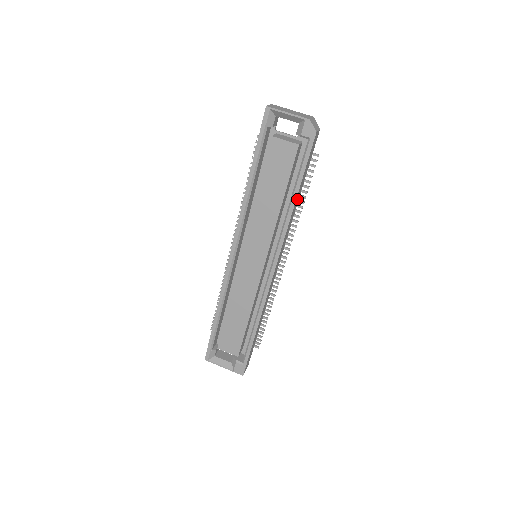
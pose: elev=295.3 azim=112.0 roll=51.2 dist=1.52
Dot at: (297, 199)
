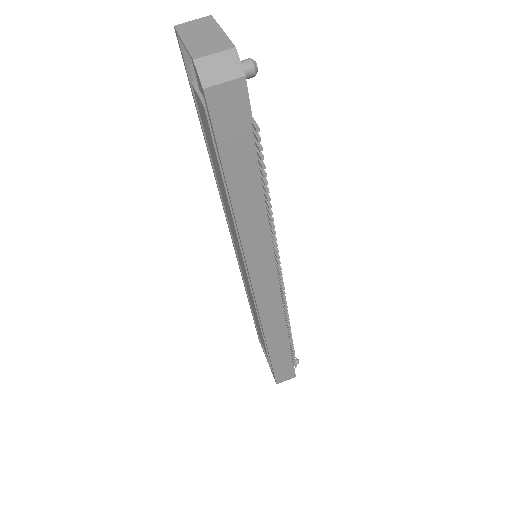
Dot at: (248, 199)
